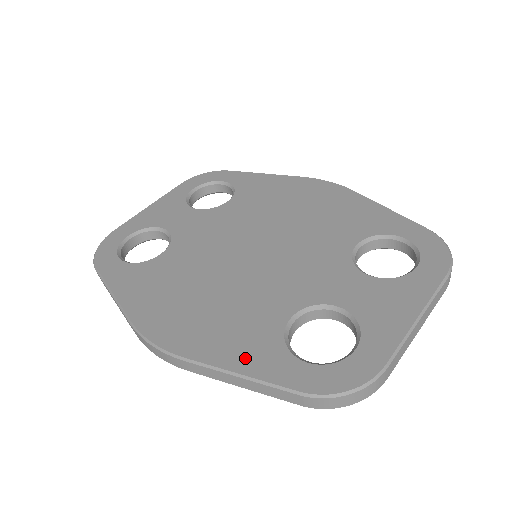
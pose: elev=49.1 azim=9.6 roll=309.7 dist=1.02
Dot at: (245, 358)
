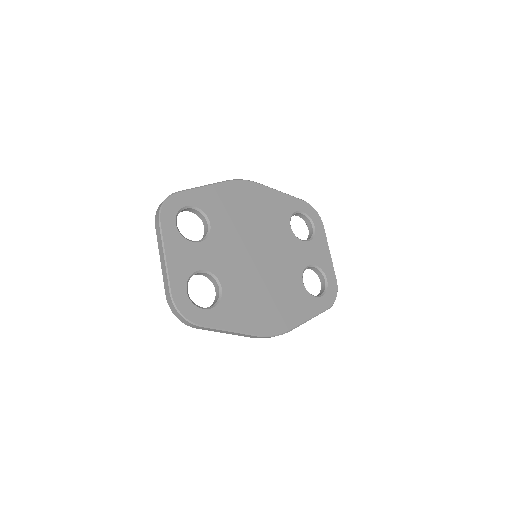
Dot at: (307, 311)
